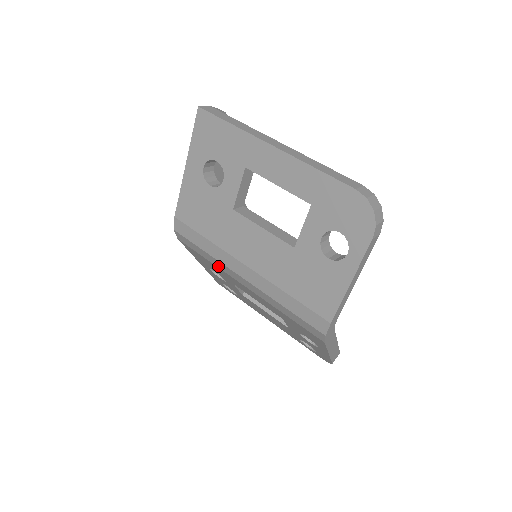
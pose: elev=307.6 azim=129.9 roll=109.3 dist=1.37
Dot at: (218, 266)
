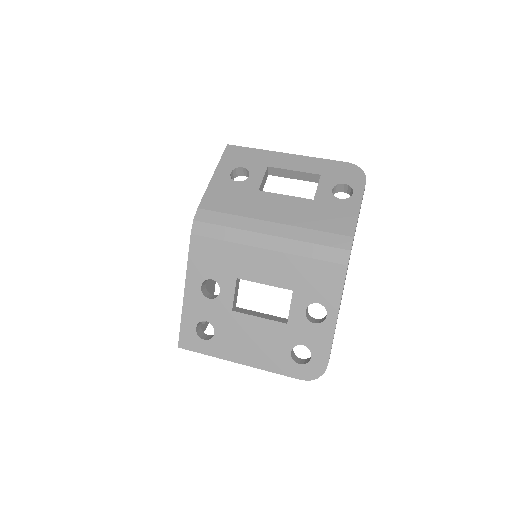
Dot at: (238, 240)
